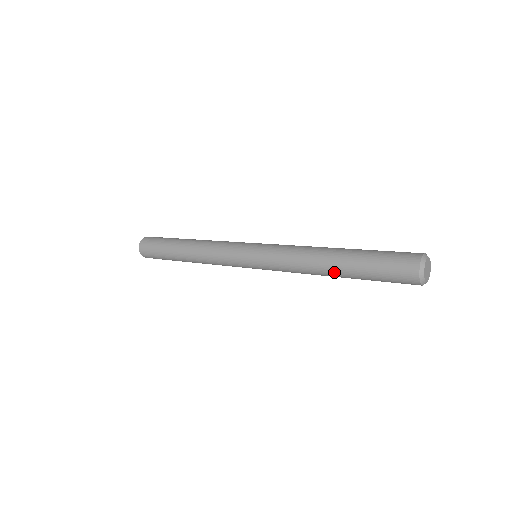
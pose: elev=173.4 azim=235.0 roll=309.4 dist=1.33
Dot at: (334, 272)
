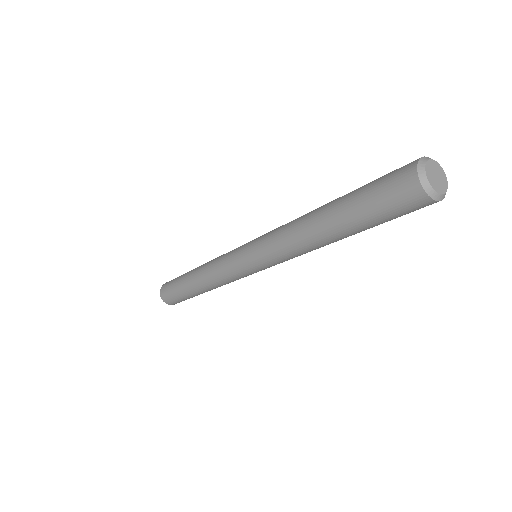
Dot at: (326, 232)
